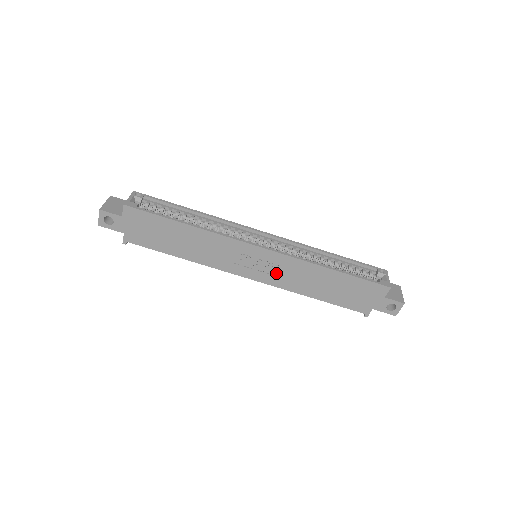
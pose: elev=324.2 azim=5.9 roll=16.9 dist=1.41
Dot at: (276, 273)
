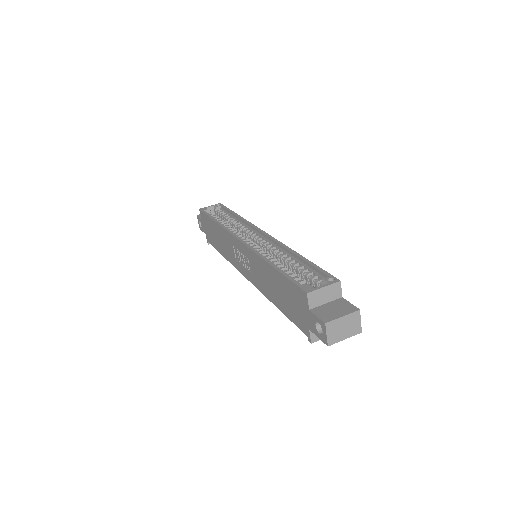
Dot at: (252, 270)
